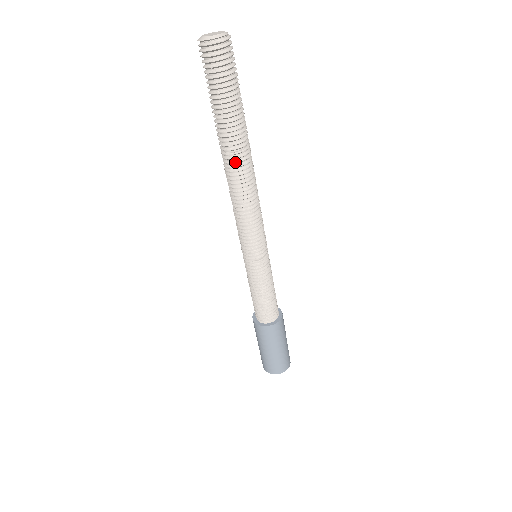
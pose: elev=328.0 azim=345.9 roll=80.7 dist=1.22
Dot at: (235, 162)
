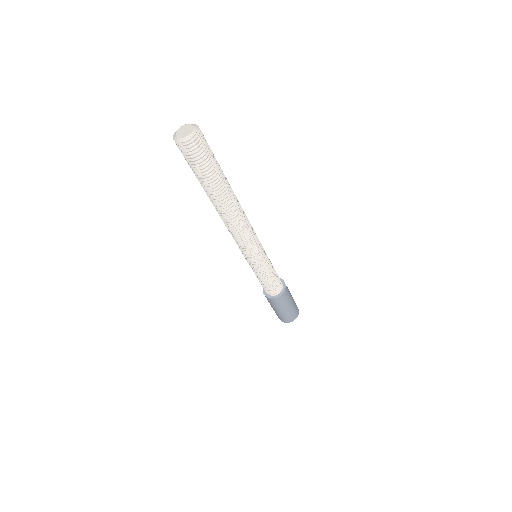
Dot at: (230, 207)
